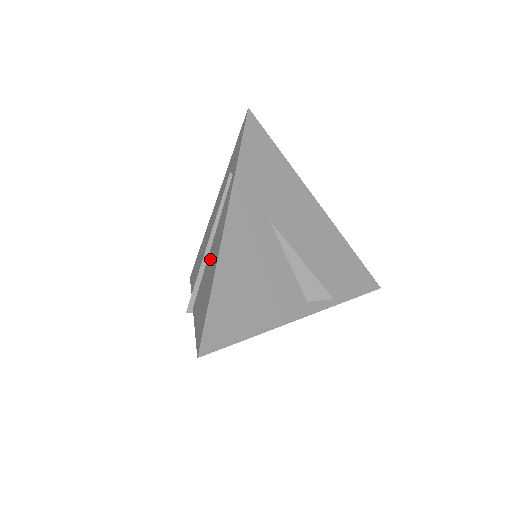
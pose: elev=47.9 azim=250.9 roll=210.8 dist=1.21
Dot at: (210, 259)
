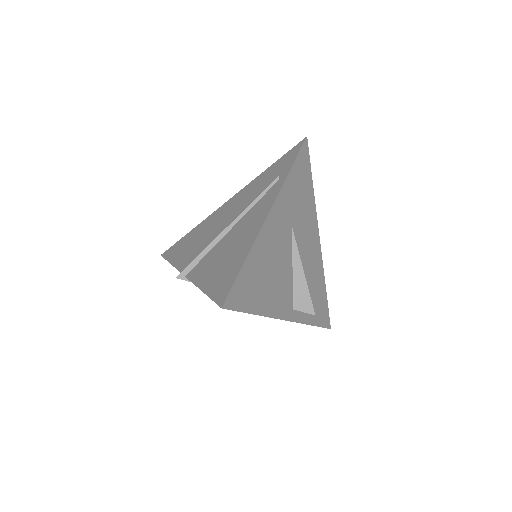
Dot at: (233, 237)
